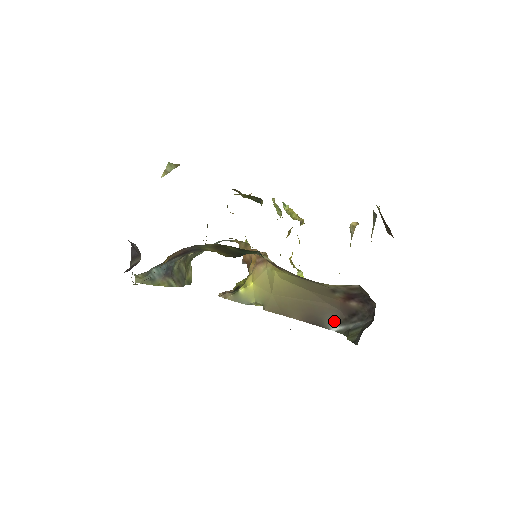
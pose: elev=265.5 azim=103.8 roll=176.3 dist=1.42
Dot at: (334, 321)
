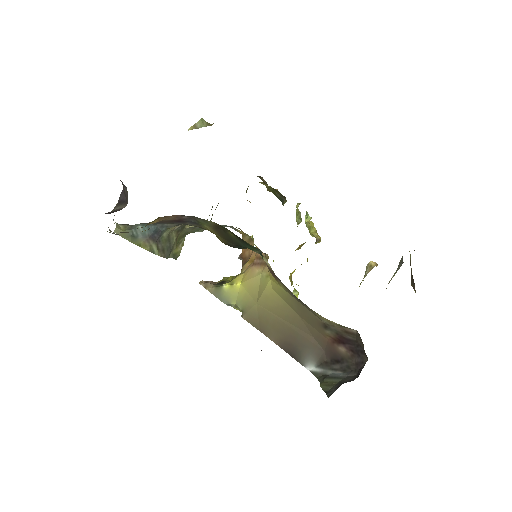
Dot at: (313, 359)
